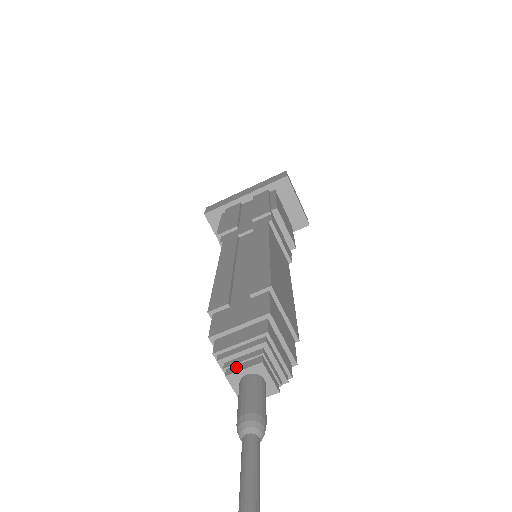
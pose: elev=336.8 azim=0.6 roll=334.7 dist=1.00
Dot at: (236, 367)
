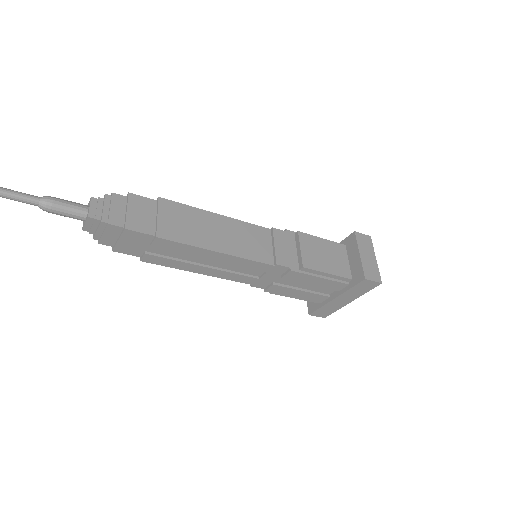
Dot at: occluded
